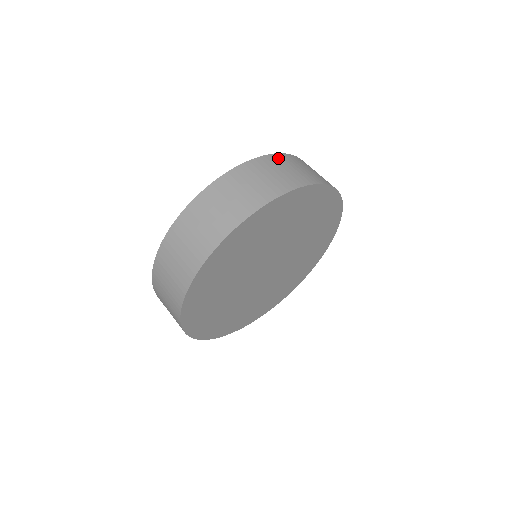
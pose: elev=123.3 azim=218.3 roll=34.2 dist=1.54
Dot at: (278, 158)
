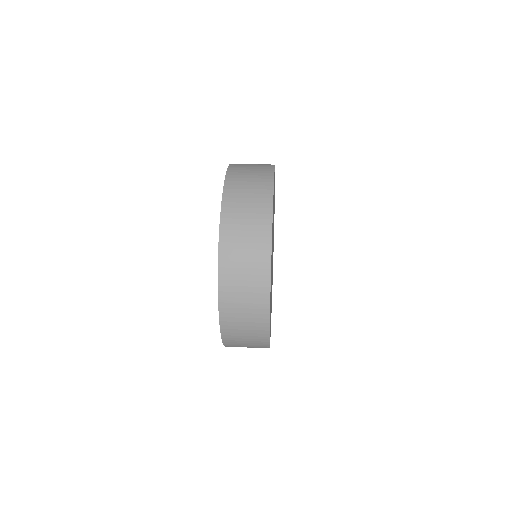
Dot at: occluded
